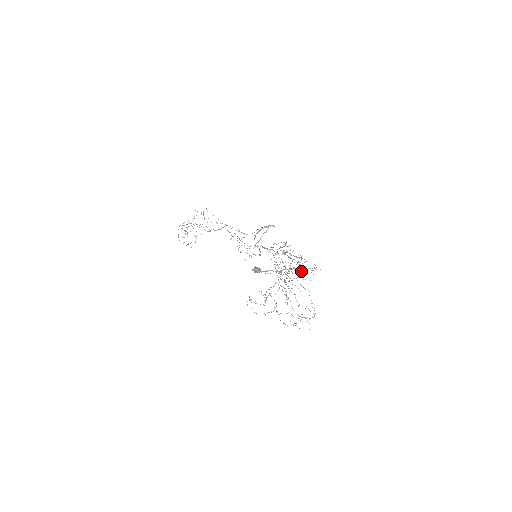
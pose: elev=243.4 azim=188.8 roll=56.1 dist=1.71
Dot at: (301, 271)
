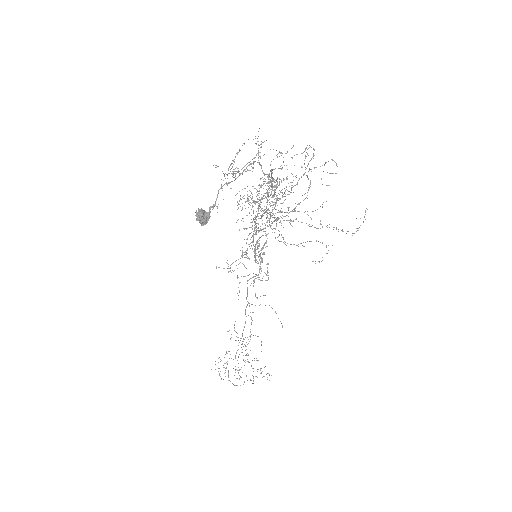
Dot at: (238, 152)
